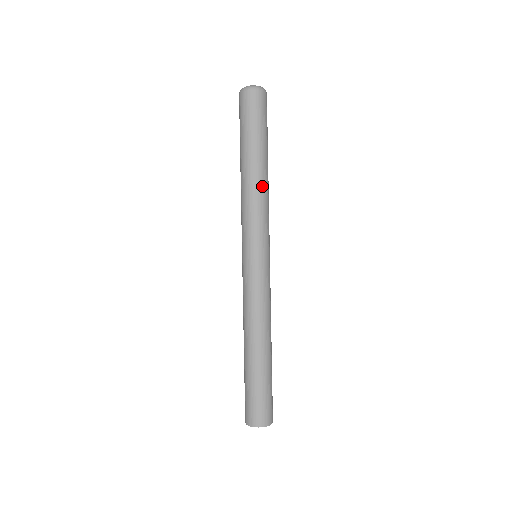
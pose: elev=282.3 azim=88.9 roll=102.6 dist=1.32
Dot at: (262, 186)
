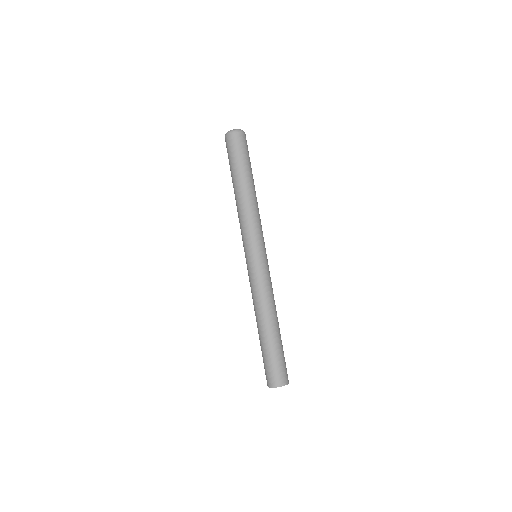
Dot at: (255, 202)
